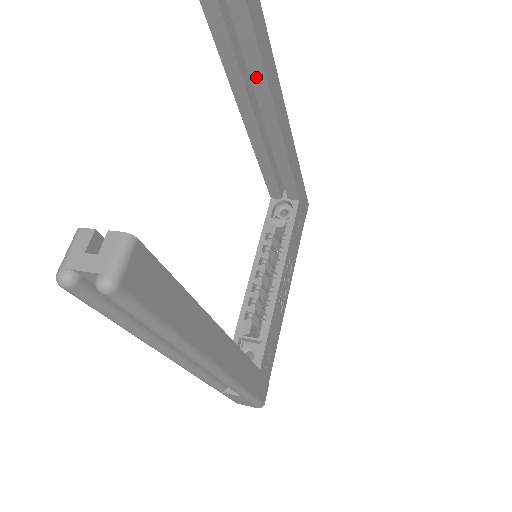
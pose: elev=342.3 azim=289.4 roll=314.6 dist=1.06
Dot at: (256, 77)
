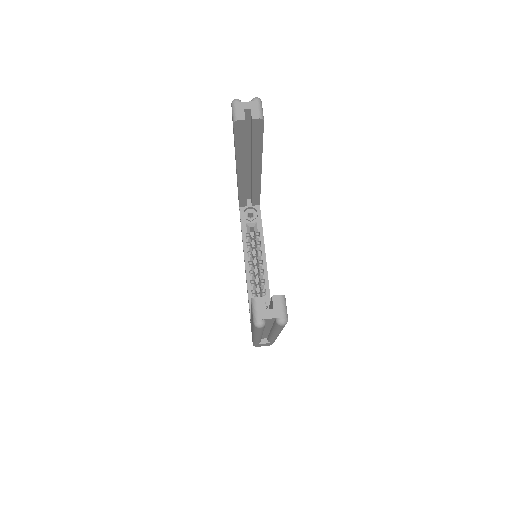
Dot at: (255, 155)
